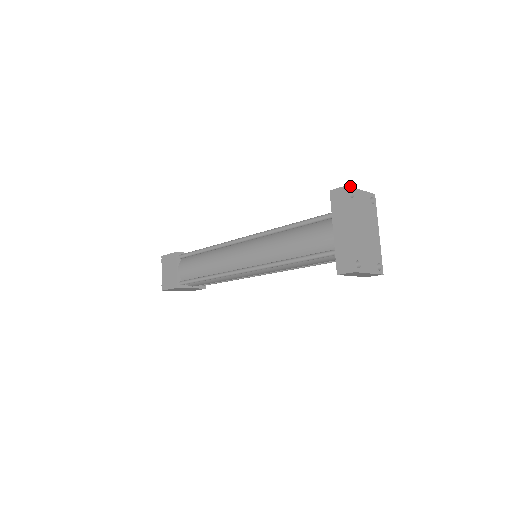
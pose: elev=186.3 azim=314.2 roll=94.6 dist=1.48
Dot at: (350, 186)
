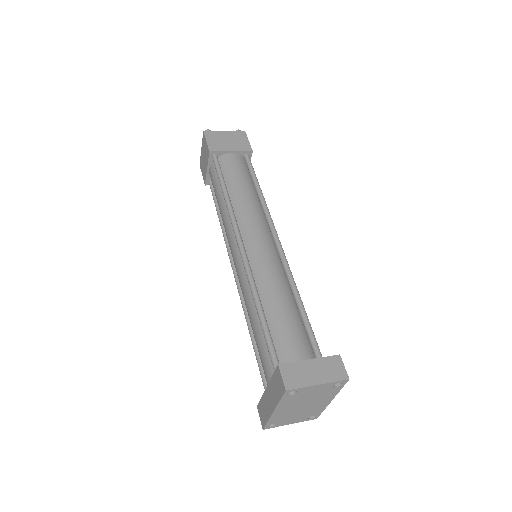
Dot at: (293, 389)
